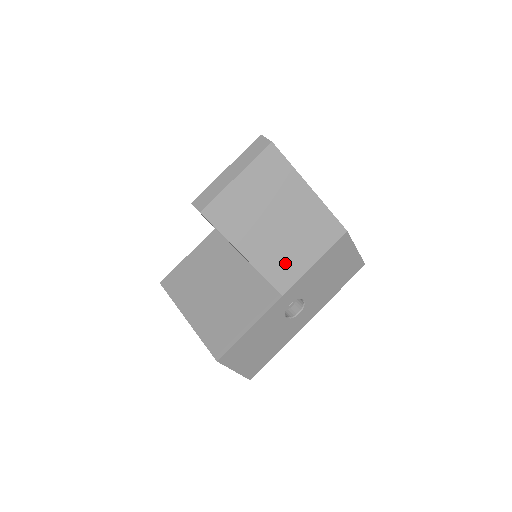
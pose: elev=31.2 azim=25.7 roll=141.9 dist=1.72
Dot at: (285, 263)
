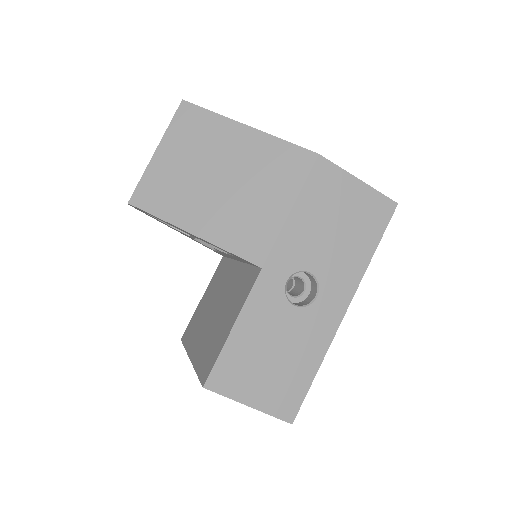
Dot at: (249, 224)
